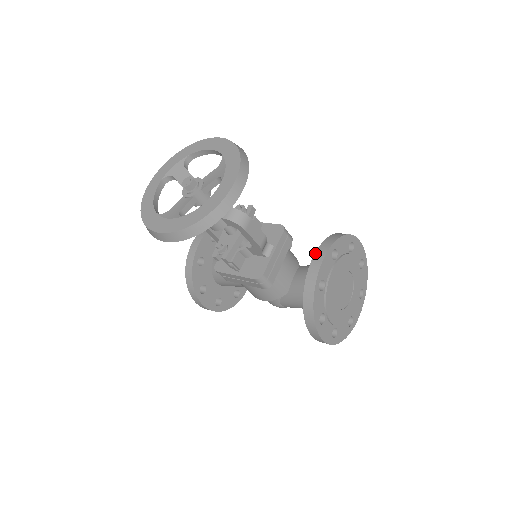
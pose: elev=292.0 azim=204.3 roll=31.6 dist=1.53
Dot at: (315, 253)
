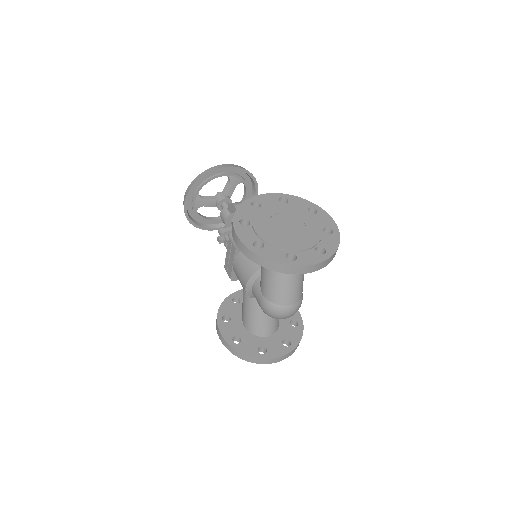
Dot at: occluded
